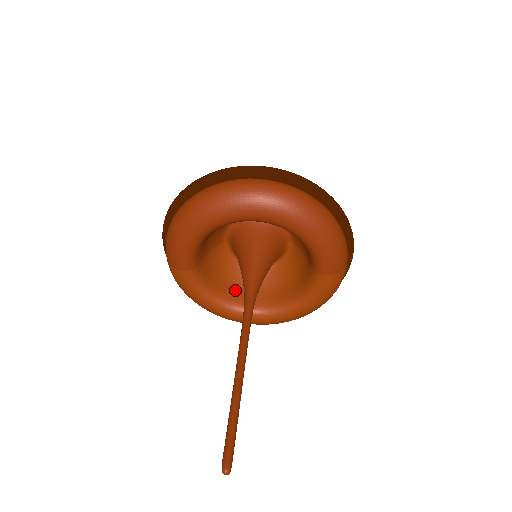
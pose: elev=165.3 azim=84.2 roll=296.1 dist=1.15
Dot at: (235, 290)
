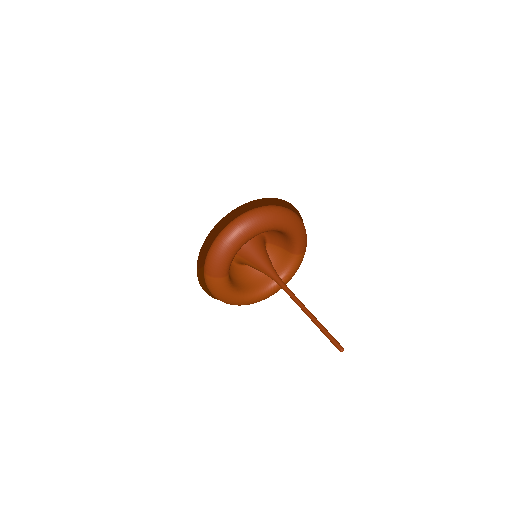
Dot at: (242, 284)
